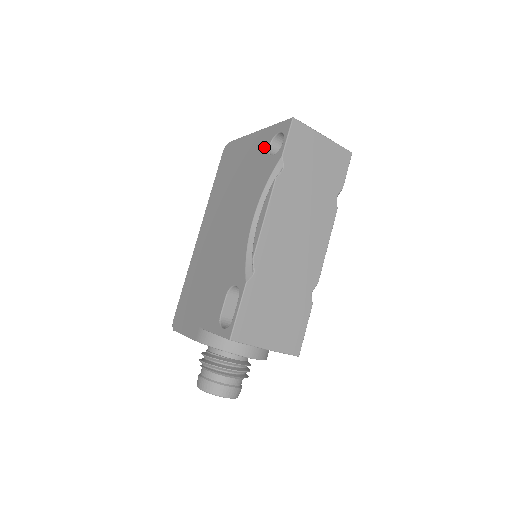
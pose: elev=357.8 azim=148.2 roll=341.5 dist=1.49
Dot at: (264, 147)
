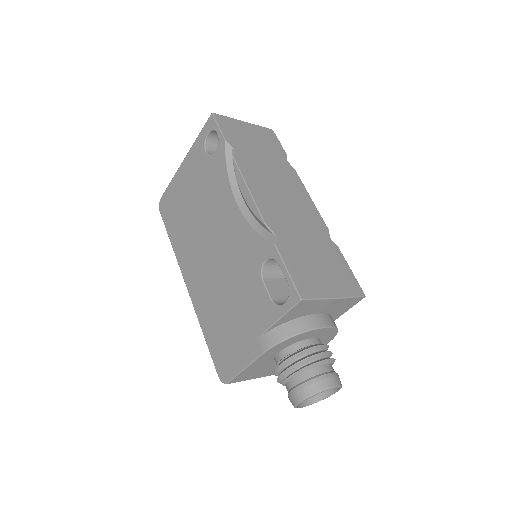
Dot at: (201, 157)
